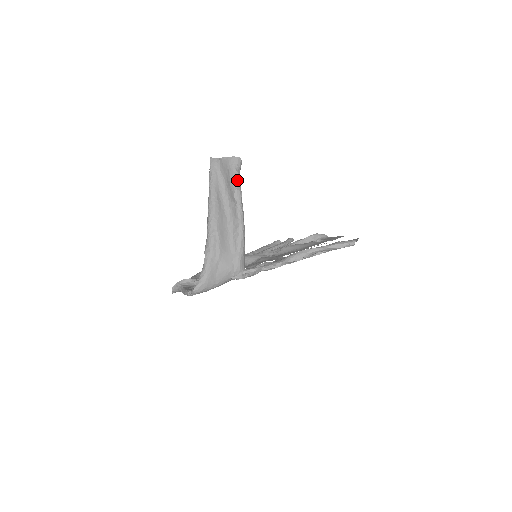
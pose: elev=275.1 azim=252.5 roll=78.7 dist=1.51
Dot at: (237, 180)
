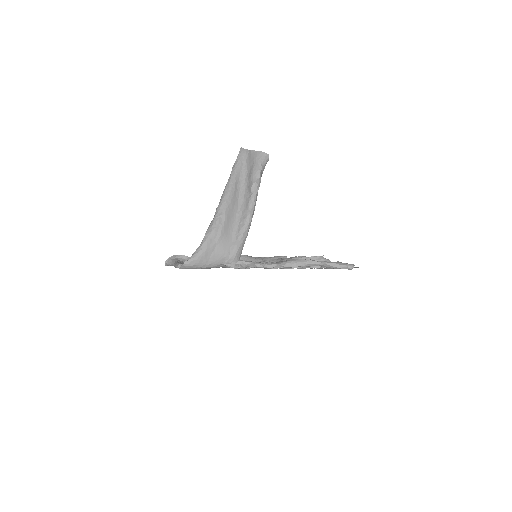
Dot at: (259, 174)
